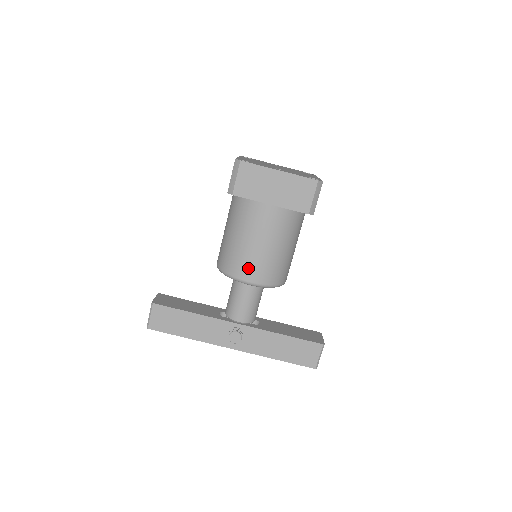
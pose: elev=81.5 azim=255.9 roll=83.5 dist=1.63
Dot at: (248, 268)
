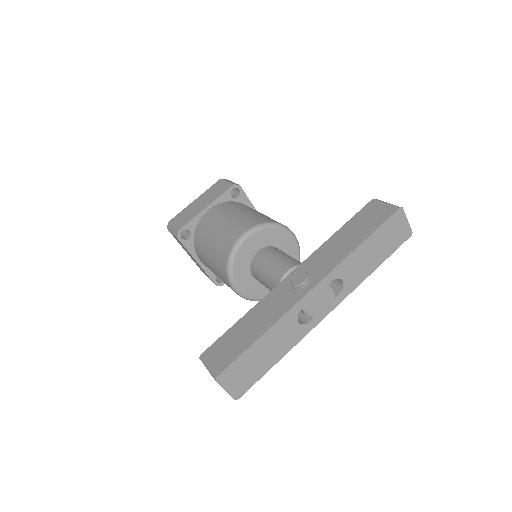
Dot at: (232, 233)
